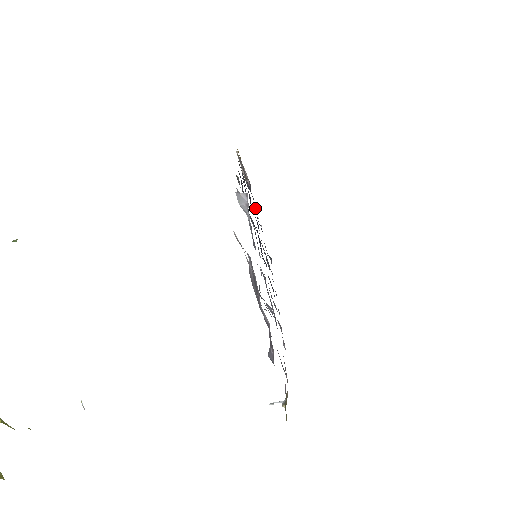
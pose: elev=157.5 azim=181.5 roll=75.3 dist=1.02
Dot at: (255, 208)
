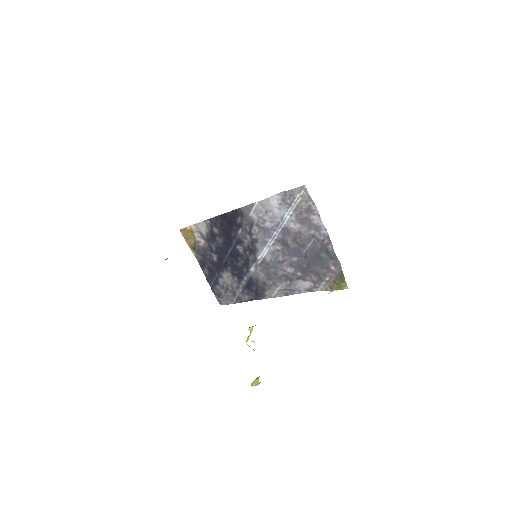
Dot at: (205, 263)
